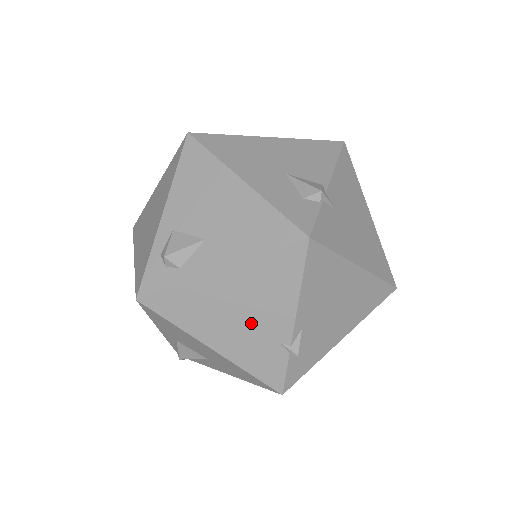
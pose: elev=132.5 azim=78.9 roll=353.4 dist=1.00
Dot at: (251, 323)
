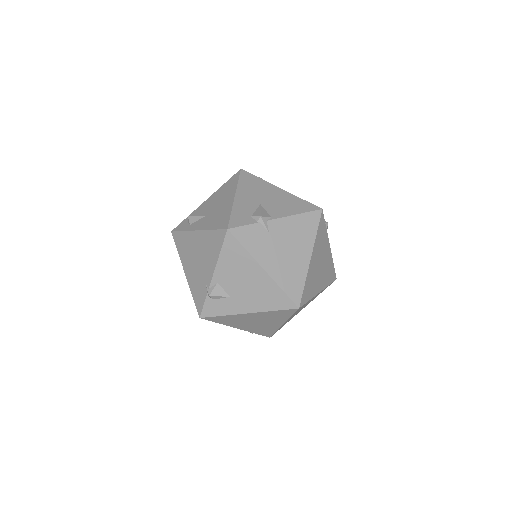
Dot at: (200, 266)
